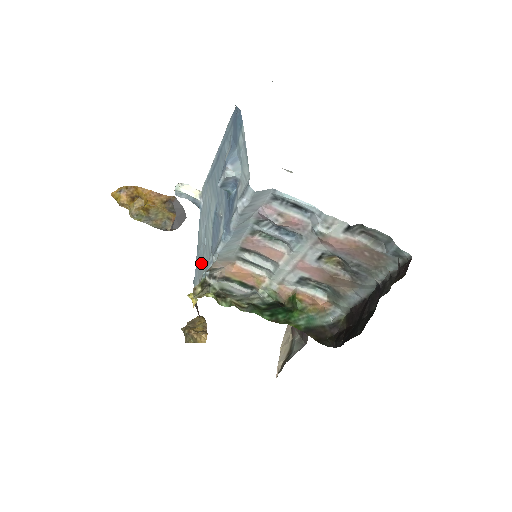
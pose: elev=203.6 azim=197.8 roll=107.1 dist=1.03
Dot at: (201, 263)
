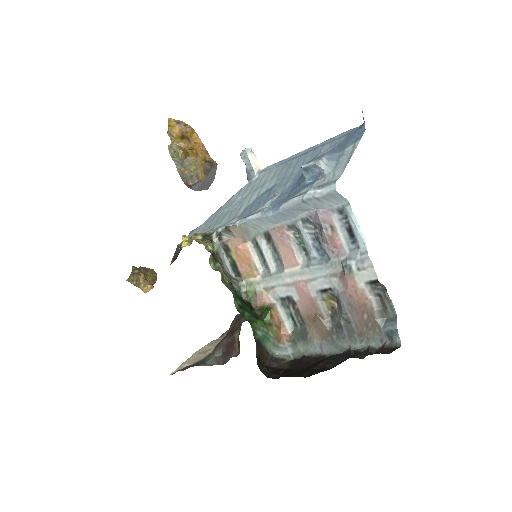
Dot at: (216, 220)
